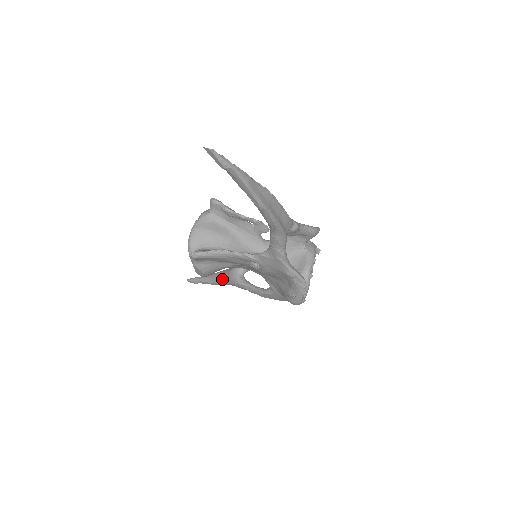
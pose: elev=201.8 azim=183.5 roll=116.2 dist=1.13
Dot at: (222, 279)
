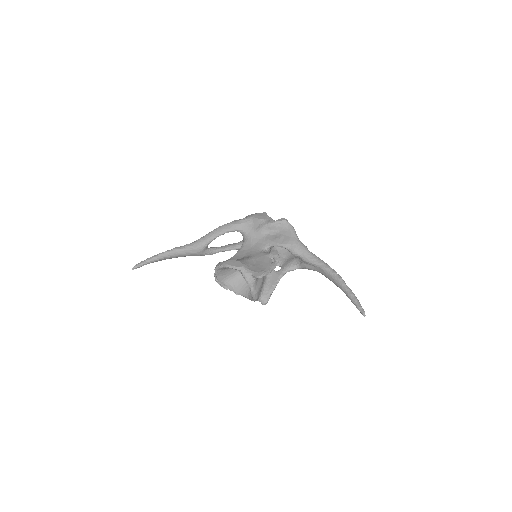
Dot at: occluded
